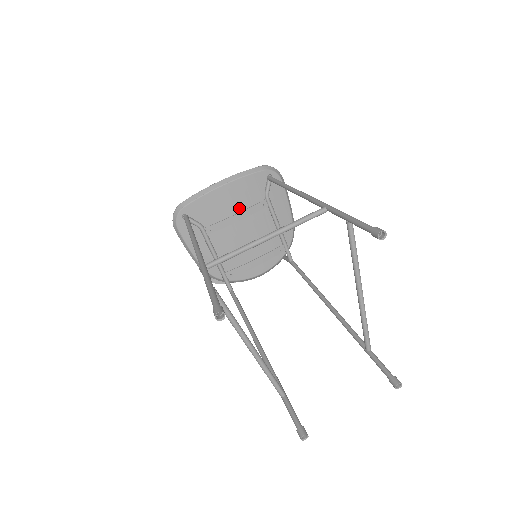
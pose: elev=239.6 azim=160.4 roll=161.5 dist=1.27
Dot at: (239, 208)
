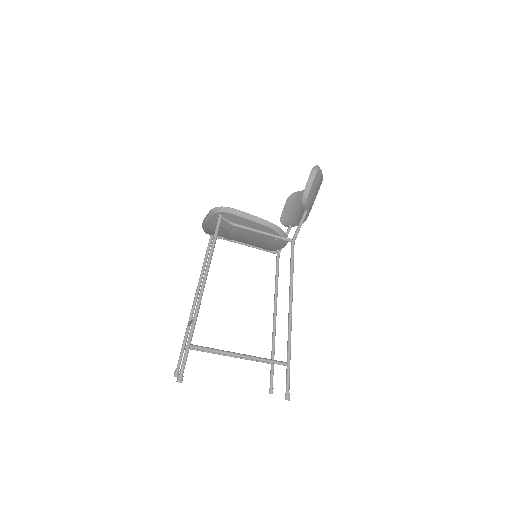
Dot at: (226, 231)
